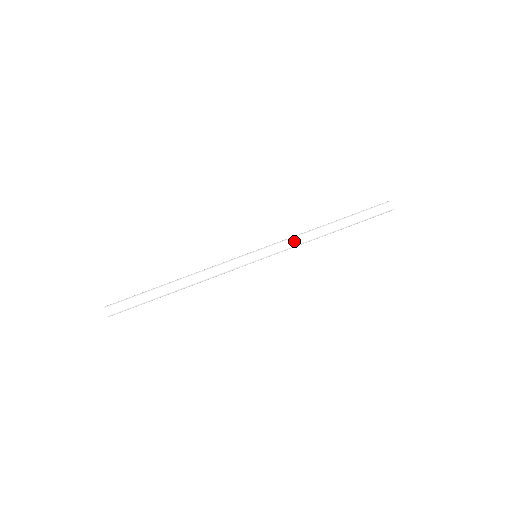
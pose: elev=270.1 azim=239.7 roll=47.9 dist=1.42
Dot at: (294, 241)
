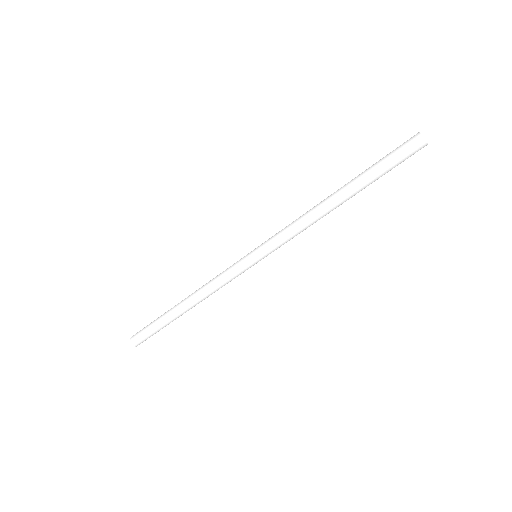
Dot at: occluded
